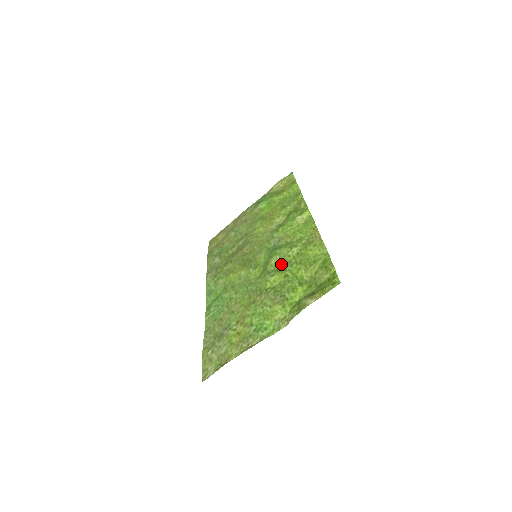
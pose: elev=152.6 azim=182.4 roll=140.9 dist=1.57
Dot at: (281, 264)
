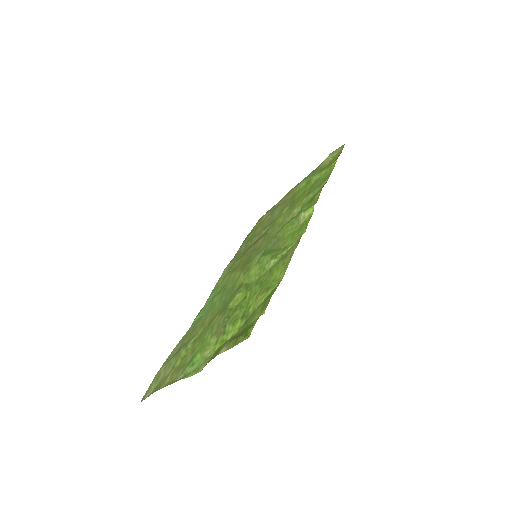
Dot at: (254, 278)
